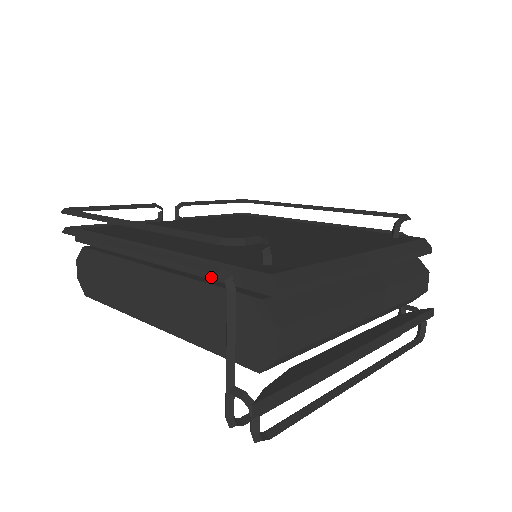
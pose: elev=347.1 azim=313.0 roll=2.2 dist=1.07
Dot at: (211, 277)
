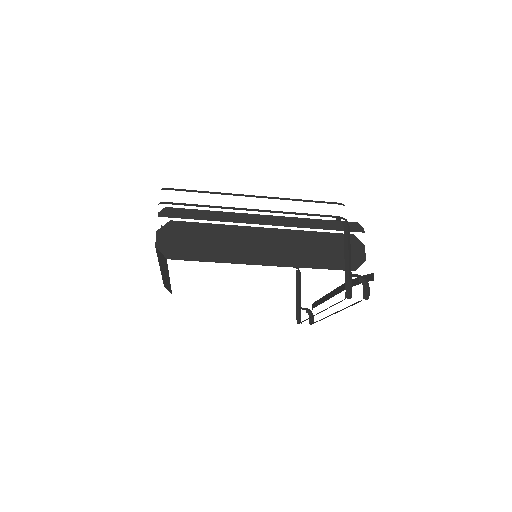
Dot at: (318, 228)
